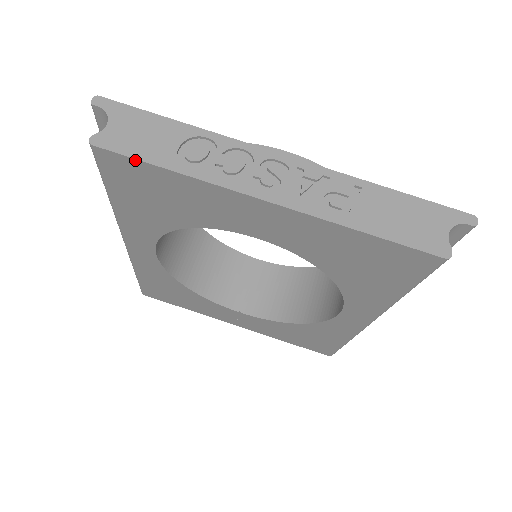
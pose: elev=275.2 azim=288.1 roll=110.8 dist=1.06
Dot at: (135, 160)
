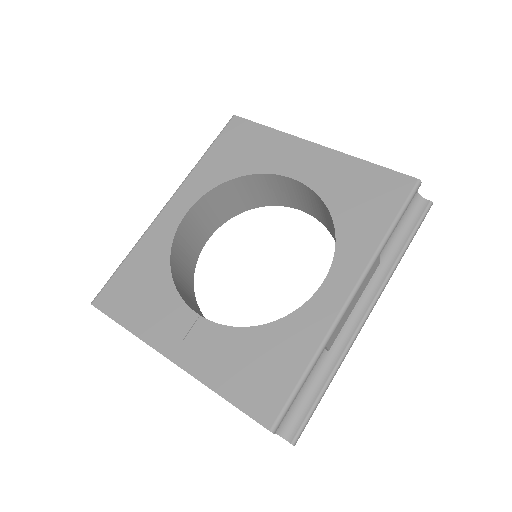
Dot at: (253, 123)
